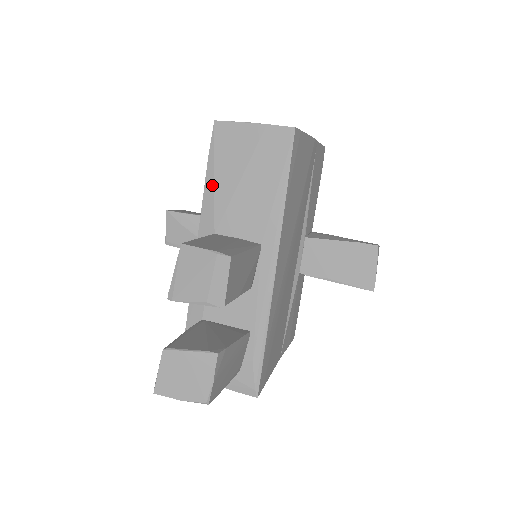
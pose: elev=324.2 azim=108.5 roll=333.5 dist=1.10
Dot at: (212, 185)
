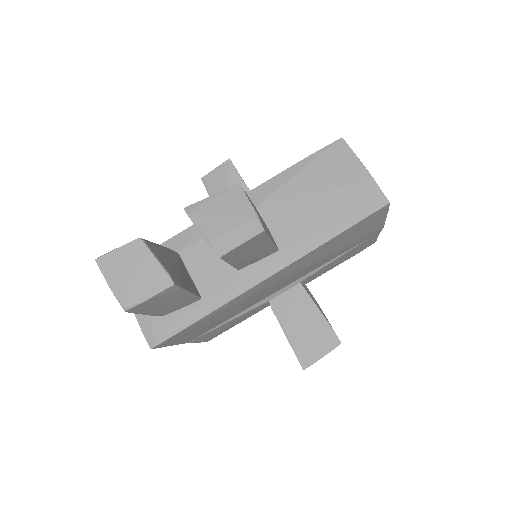
Dot at: (292, 175)
